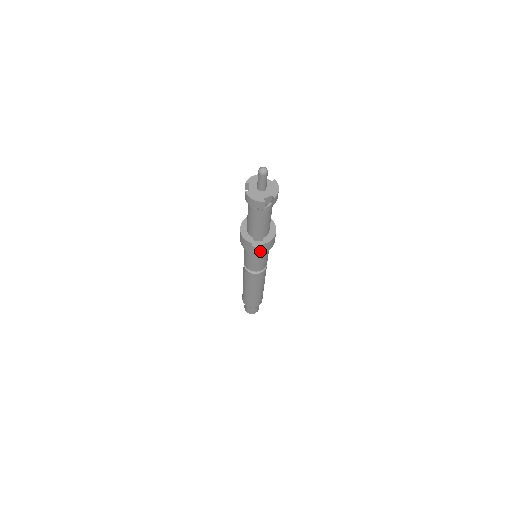
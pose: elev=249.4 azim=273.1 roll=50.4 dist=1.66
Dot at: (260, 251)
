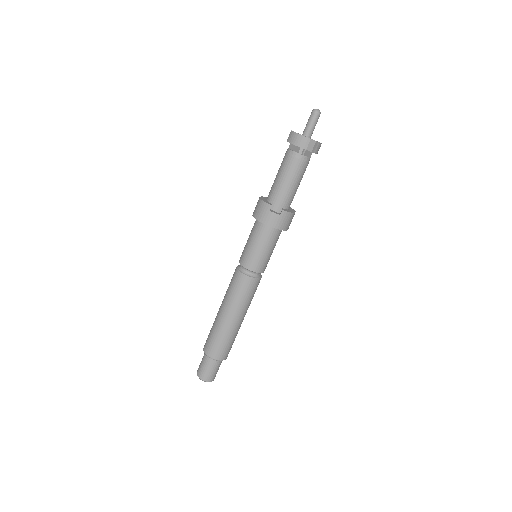
Dot at: (274, 223)
